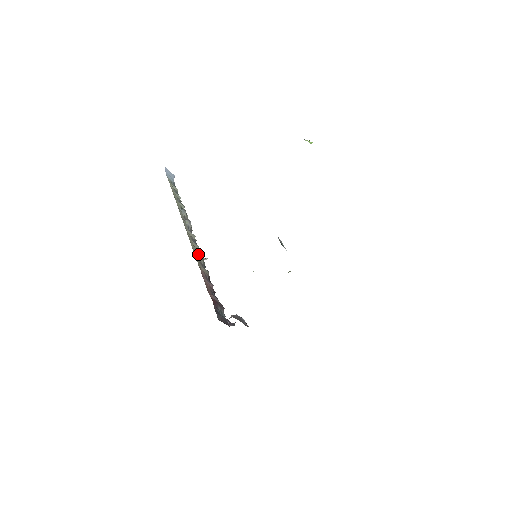
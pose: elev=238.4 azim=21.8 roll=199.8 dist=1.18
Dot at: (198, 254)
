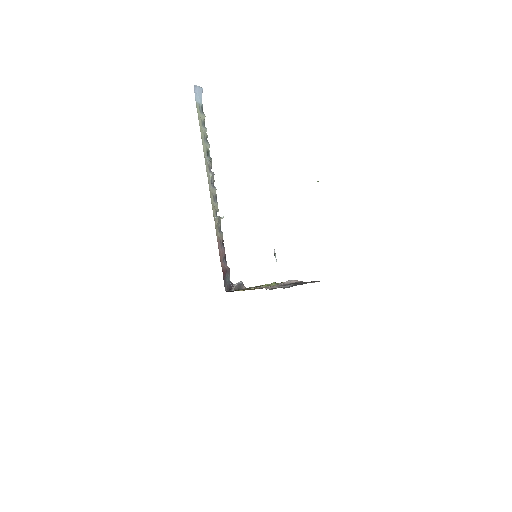
Dot at: (217, 221)
